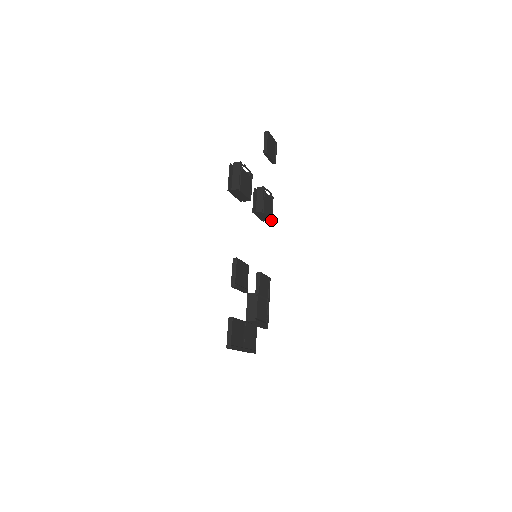
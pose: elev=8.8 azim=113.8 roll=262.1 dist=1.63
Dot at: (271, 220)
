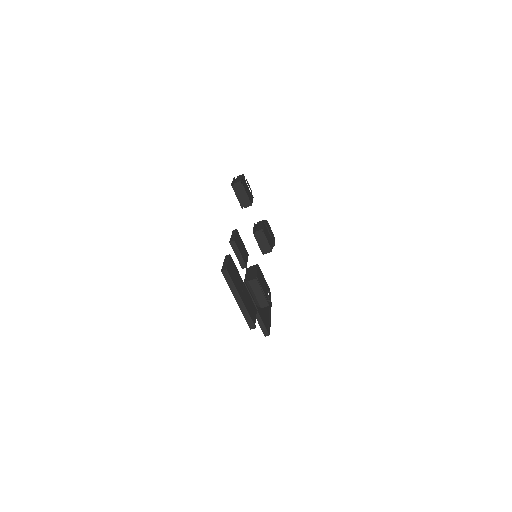
Dot at: (271, 250)
